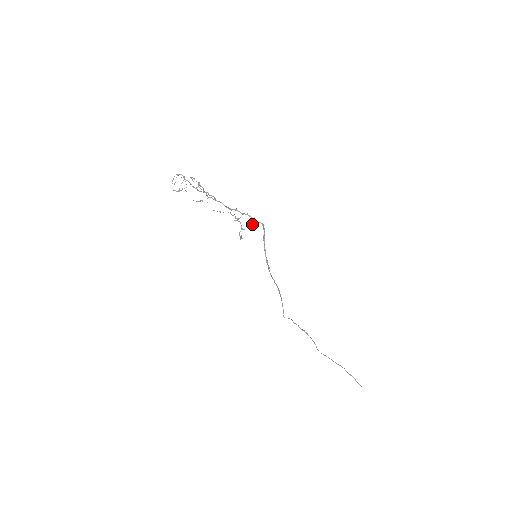
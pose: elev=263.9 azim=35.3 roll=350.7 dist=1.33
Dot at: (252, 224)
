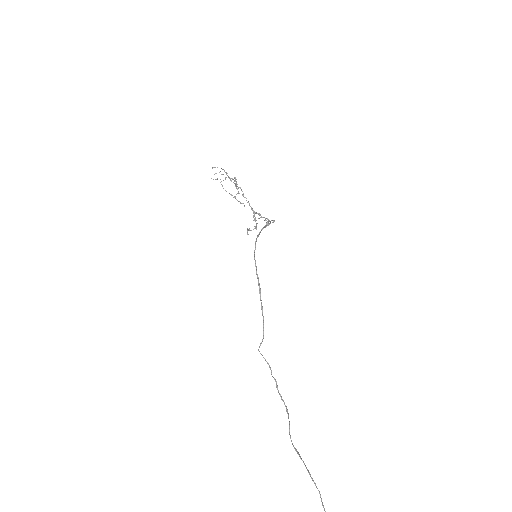
Dot at: (266, 223)
